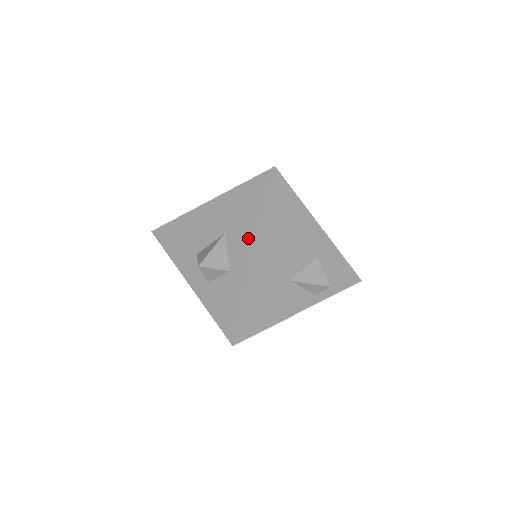
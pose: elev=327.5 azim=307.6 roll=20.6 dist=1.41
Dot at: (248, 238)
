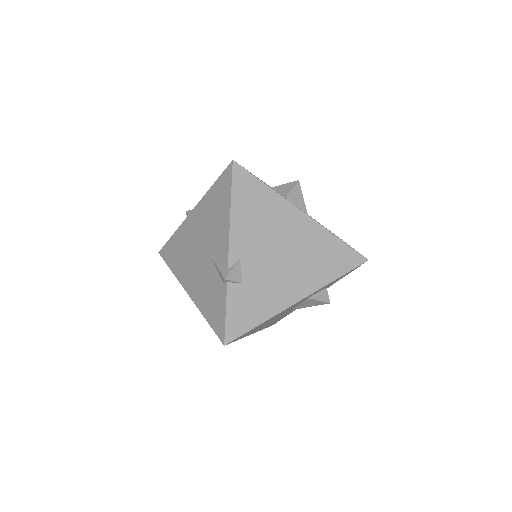
Dot at: occluded
